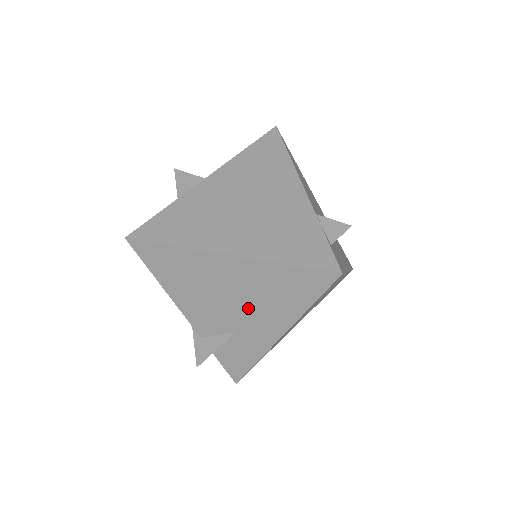
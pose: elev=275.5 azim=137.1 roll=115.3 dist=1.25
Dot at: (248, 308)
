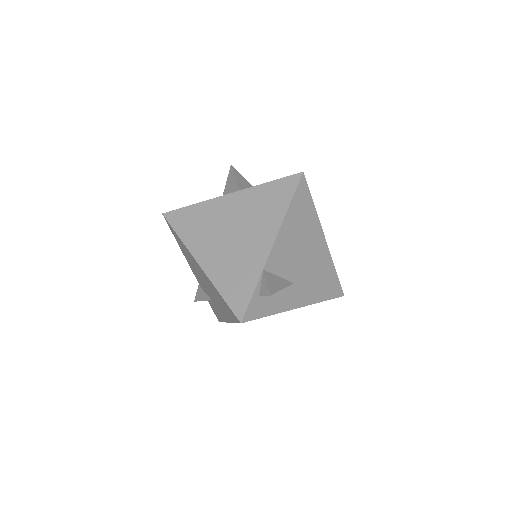
Dot at: occluded
